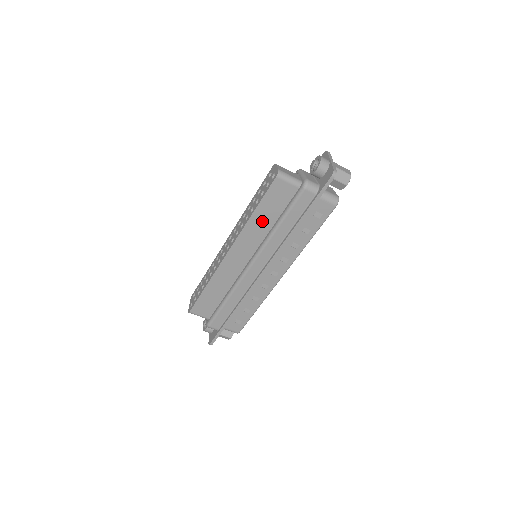
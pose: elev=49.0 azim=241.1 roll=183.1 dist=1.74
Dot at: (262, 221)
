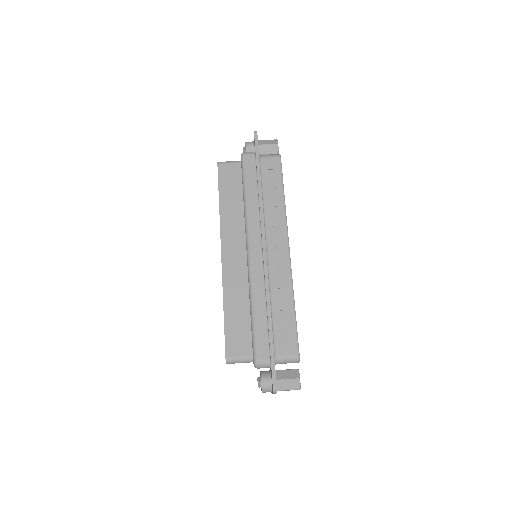
Dot at: (232, 206)
